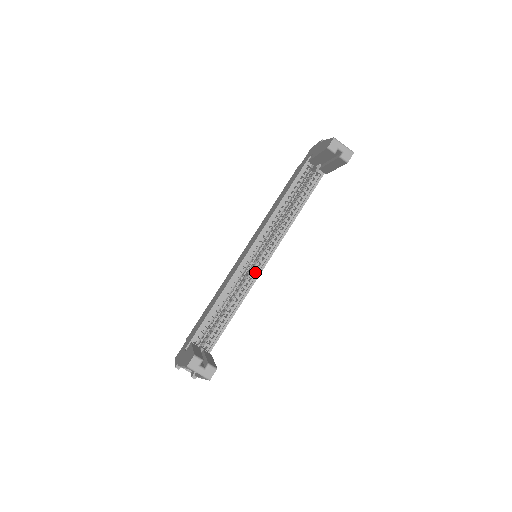
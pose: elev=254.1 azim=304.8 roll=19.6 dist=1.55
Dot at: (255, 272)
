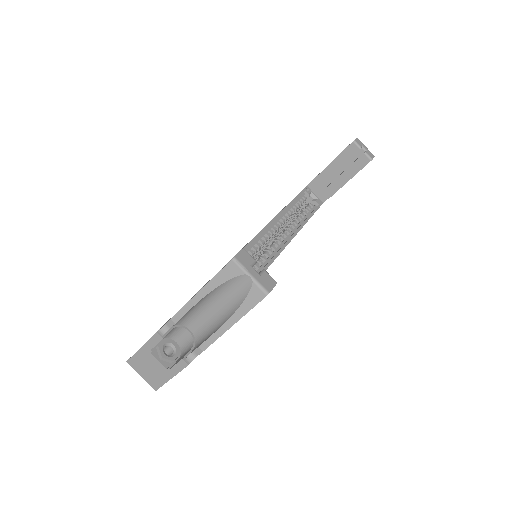
Dot at: (262, 263)
